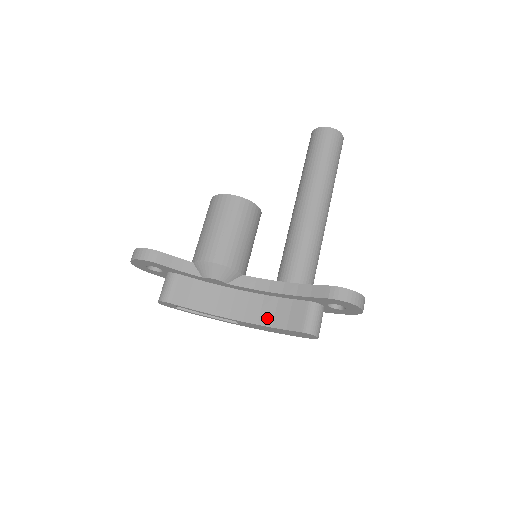
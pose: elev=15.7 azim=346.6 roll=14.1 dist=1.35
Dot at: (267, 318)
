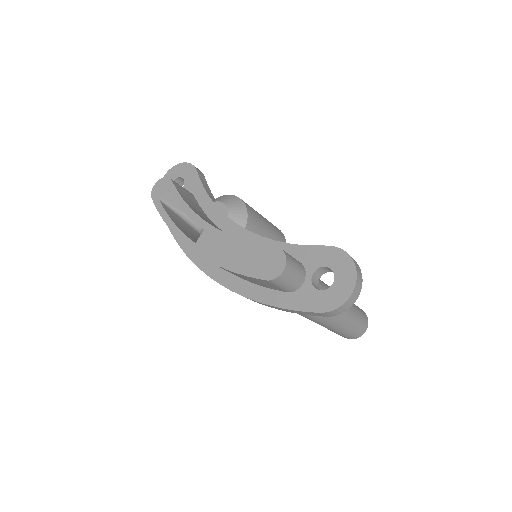
Dot at: occluded
